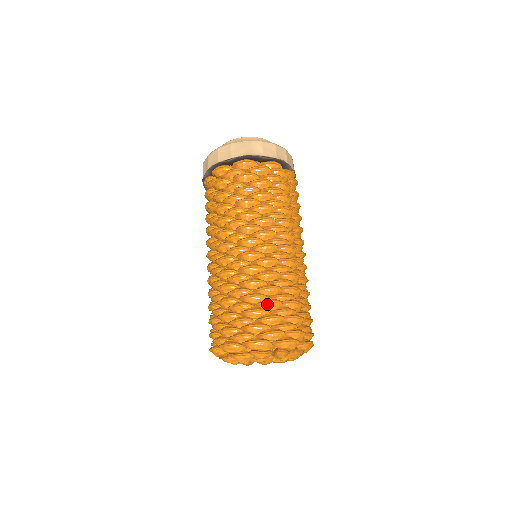
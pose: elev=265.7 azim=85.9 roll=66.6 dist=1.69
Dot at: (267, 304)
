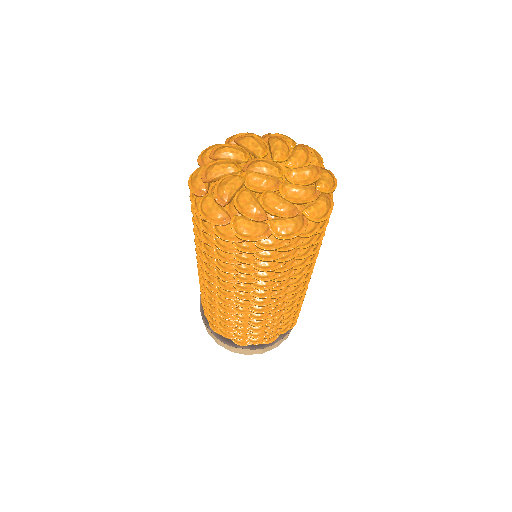
Dot at: occluded
